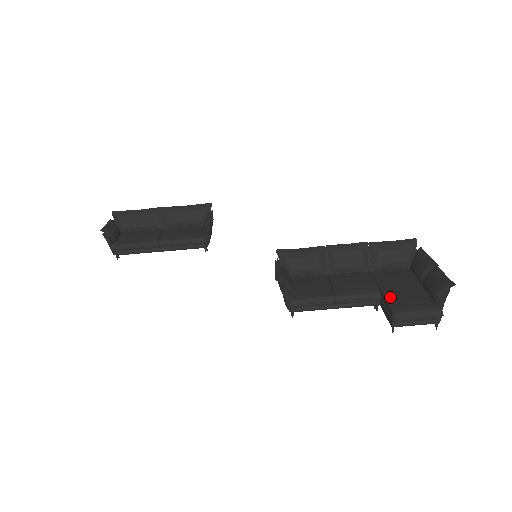
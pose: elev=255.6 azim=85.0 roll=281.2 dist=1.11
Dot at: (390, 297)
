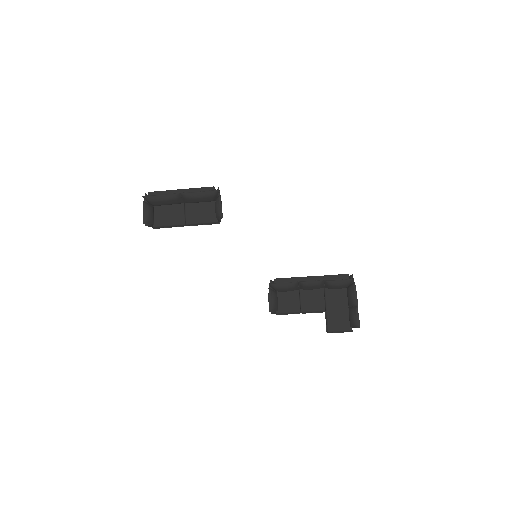
Dot at: (329, 318)
